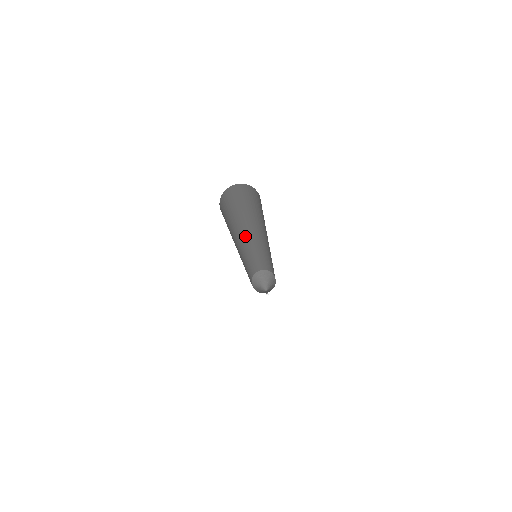
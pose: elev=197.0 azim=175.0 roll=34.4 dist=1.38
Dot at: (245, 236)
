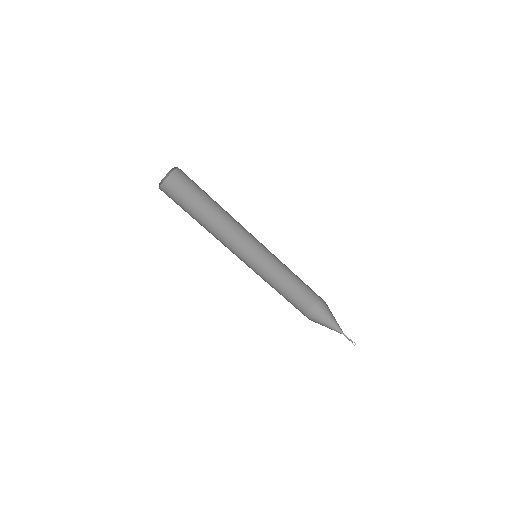
Dot at: (232, 250)
